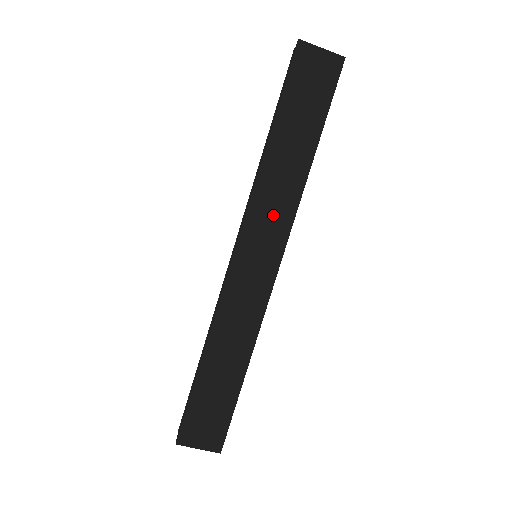
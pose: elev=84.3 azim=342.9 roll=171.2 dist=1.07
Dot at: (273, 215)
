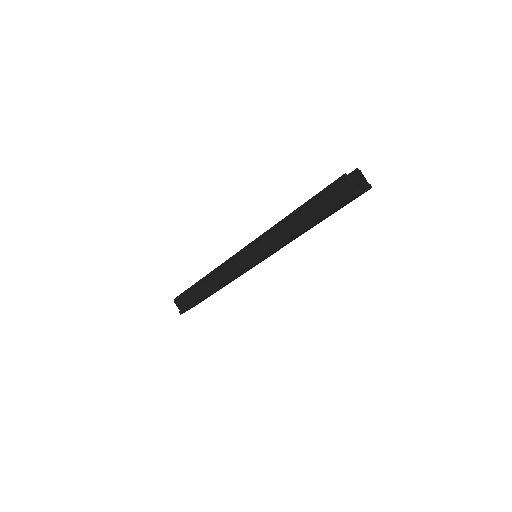
Dot at: occluded
